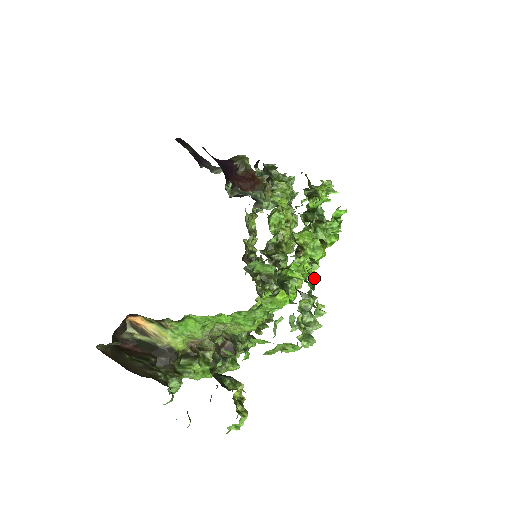
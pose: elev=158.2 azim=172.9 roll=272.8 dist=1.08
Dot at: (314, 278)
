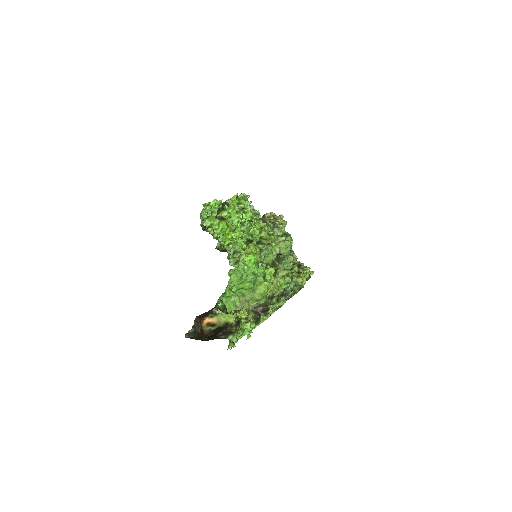
Dot at: (215, 234)
